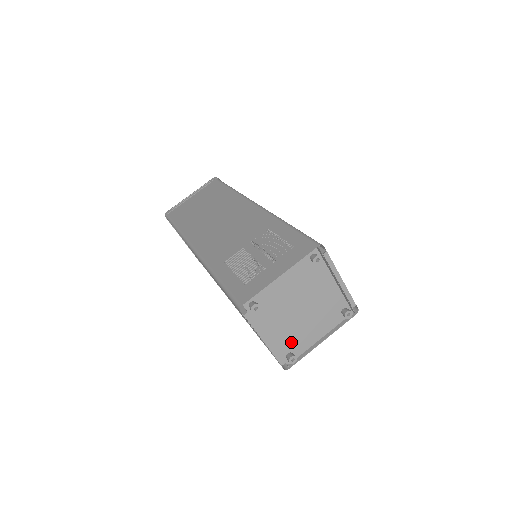
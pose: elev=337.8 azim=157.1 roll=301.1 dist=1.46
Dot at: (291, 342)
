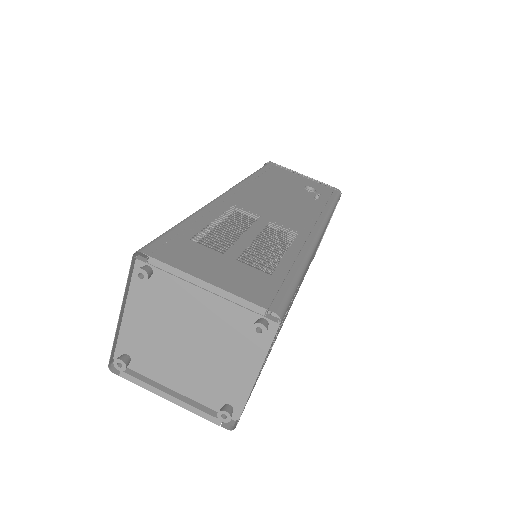
Dot at: (215, 390)
